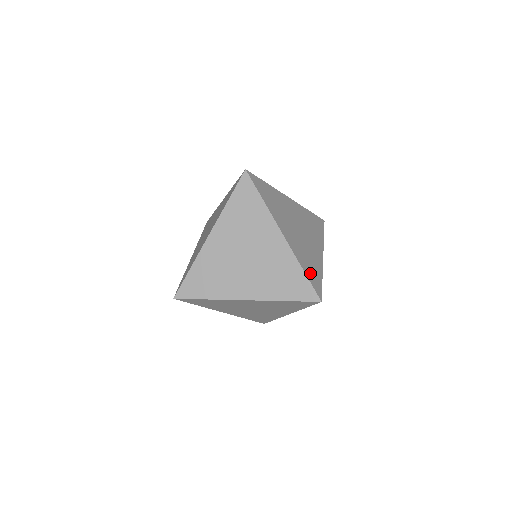
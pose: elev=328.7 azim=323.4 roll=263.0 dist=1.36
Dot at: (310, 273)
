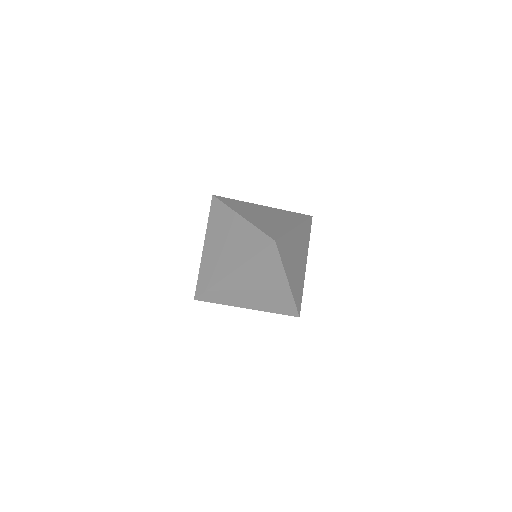
Dot at: (297, 298)
